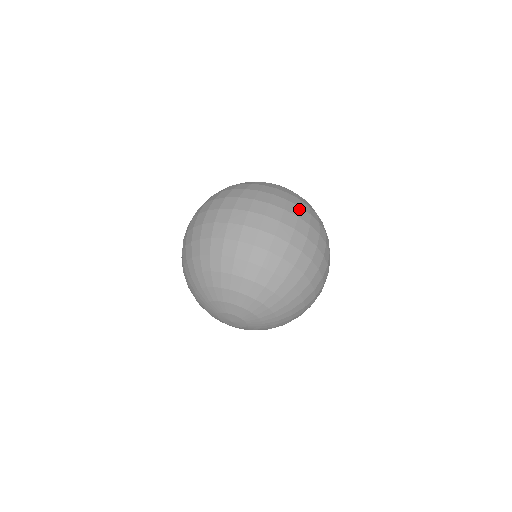
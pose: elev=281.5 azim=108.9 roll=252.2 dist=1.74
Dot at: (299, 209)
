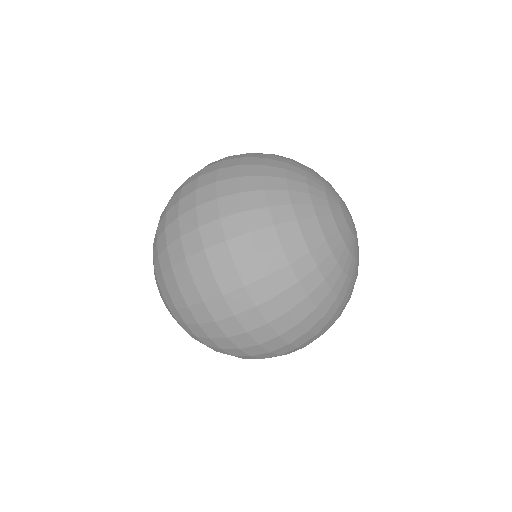
Dot at: (251, 256)
